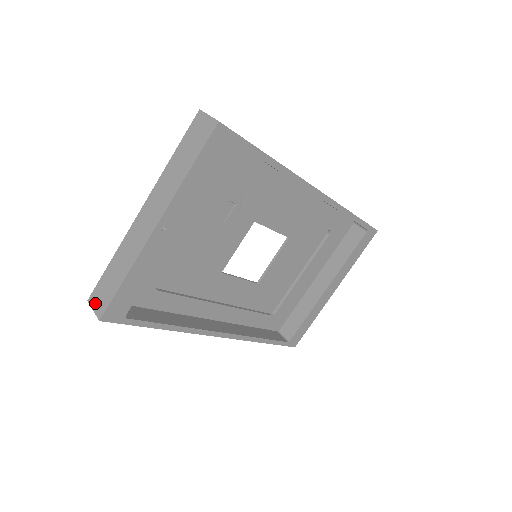
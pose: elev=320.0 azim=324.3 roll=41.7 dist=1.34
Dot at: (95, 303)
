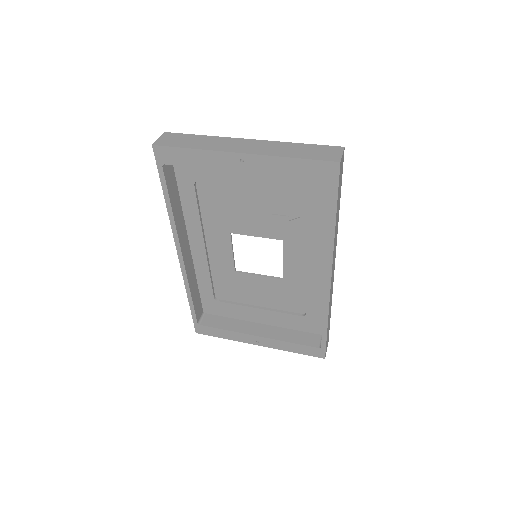
Dot at: (164, 137)
